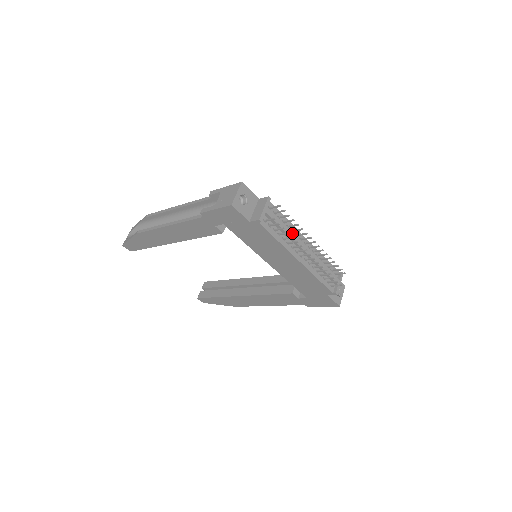
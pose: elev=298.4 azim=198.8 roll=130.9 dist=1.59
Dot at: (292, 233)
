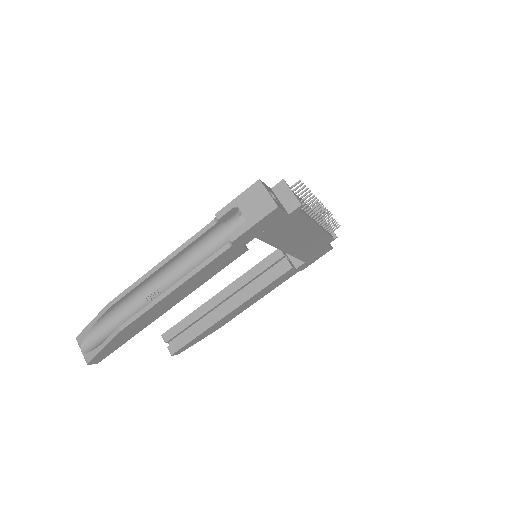
Dot at: occluded
